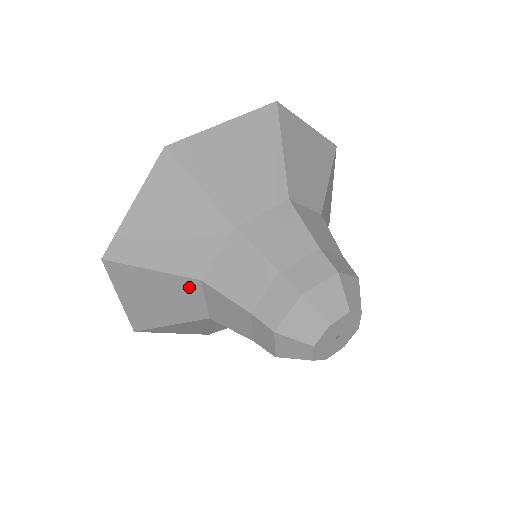
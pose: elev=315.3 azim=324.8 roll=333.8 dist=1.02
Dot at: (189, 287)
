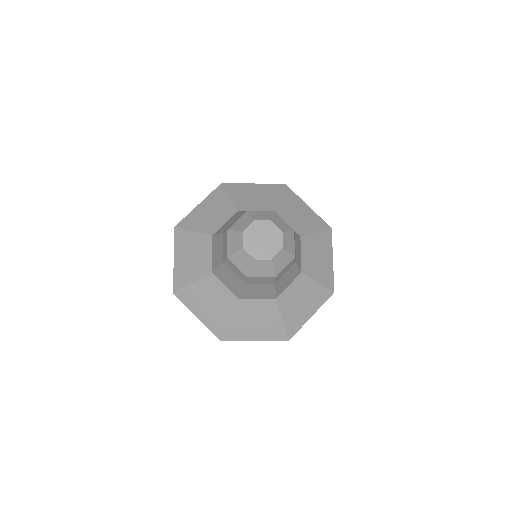
Dot at: (212, 282)
